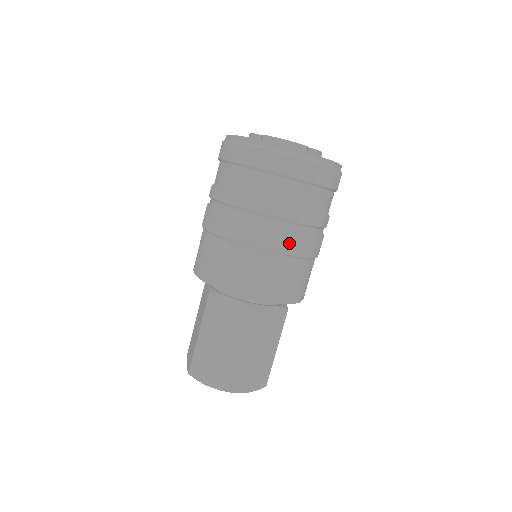
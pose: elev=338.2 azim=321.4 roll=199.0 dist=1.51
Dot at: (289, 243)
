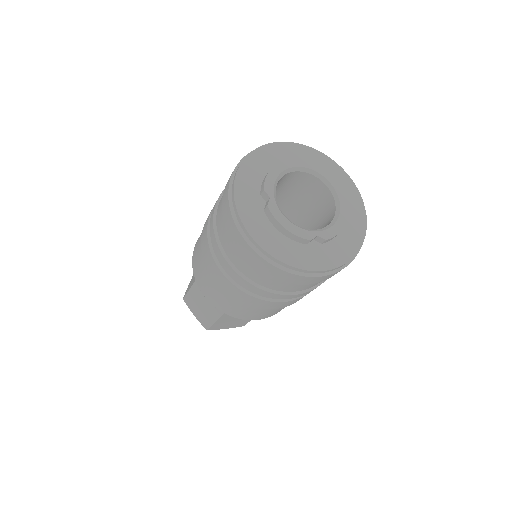
Dot at: (260, 304)
